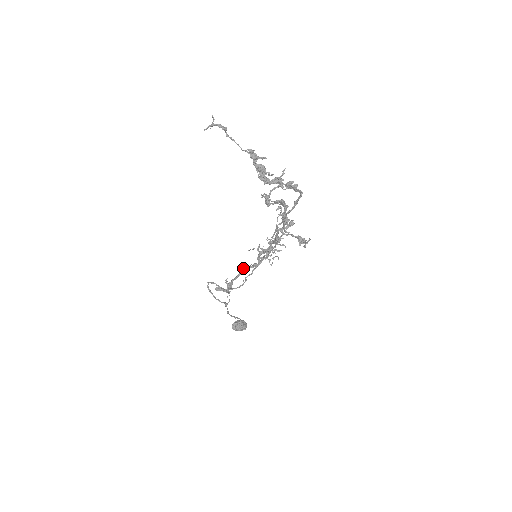
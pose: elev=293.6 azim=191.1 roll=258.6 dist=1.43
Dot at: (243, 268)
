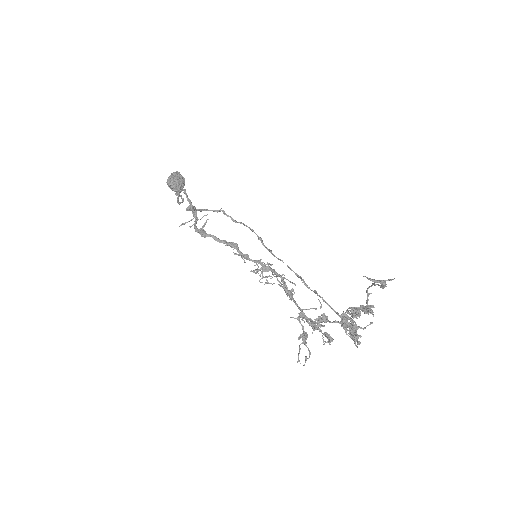
Dot at: (233, 249)
